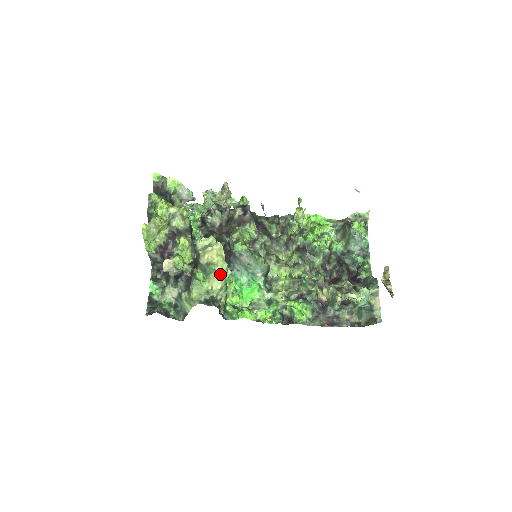
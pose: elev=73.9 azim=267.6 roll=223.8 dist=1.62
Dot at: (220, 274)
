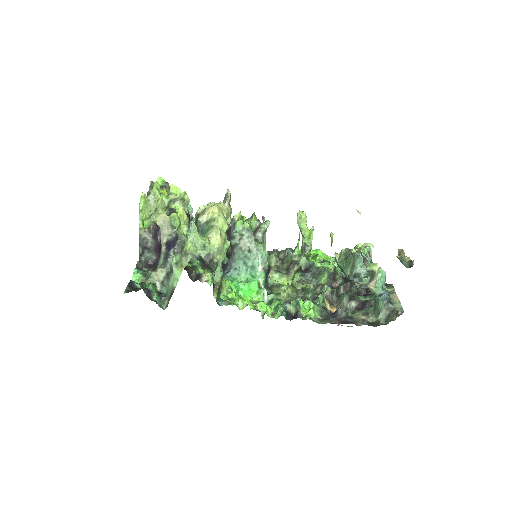
Dot at: (220, 232)
